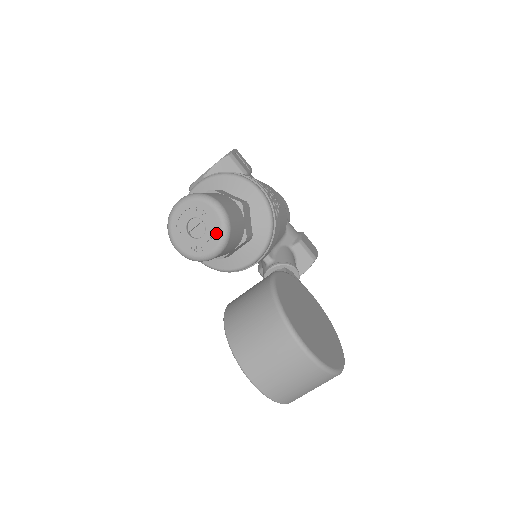
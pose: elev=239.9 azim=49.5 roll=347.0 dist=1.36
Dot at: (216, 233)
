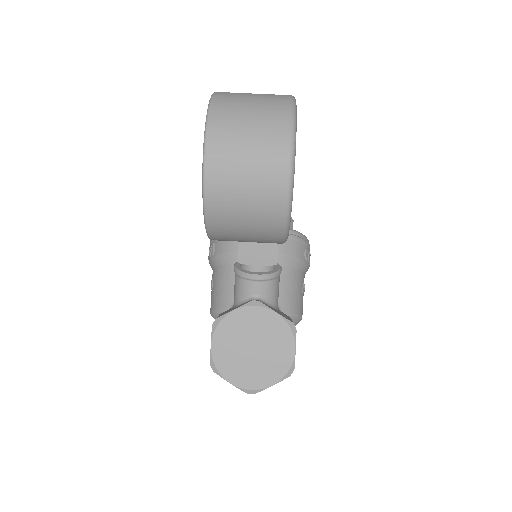
Dot at: occluded
